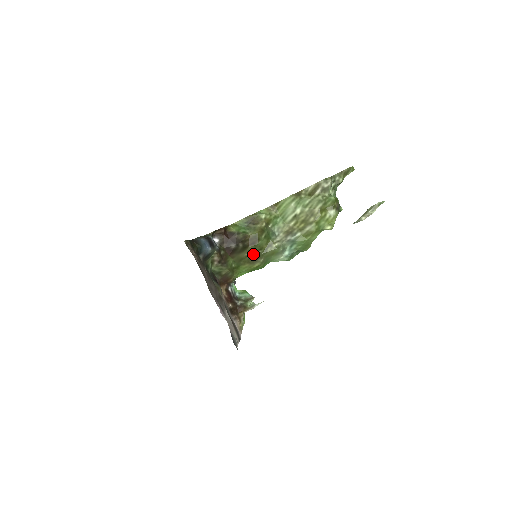
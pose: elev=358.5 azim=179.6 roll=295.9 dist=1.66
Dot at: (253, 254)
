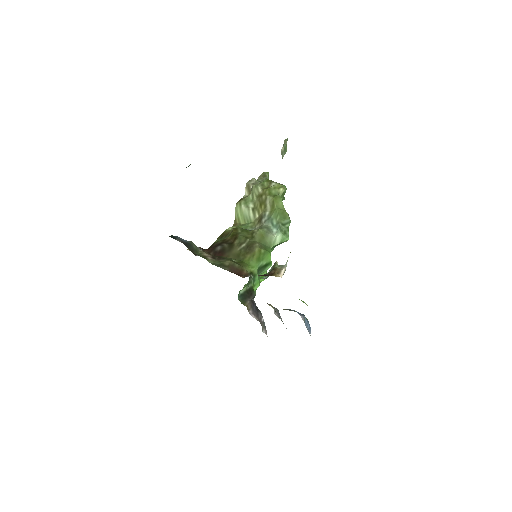
Dot at: (244, 245)
